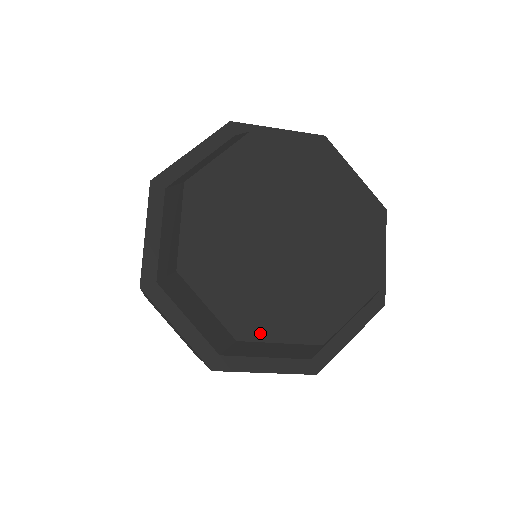
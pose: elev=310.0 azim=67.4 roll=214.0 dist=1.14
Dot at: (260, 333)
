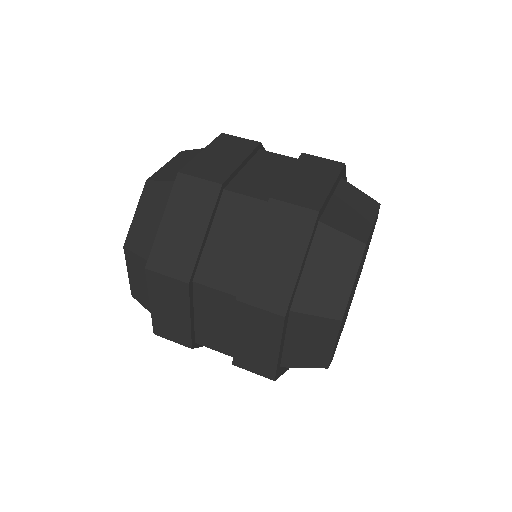
Dot at: occluded
